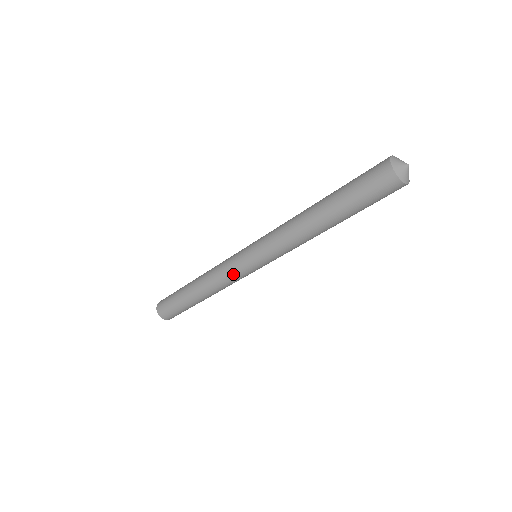
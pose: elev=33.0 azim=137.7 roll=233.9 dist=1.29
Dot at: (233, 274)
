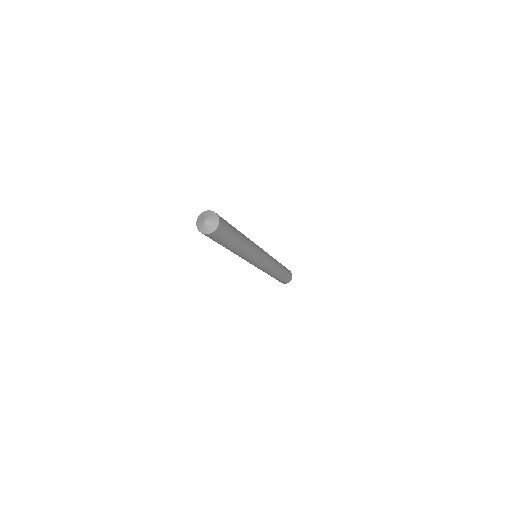
Dot at: (266, 268)
